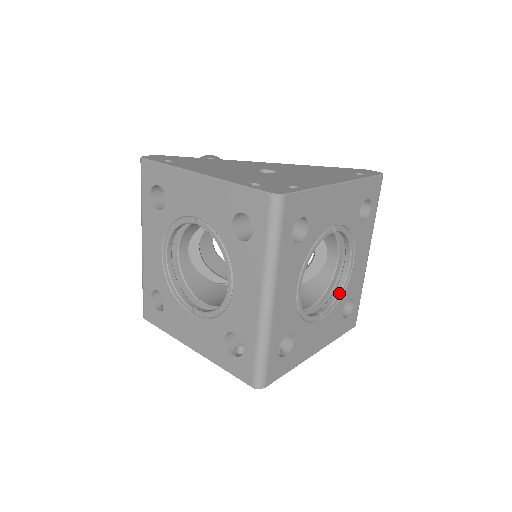
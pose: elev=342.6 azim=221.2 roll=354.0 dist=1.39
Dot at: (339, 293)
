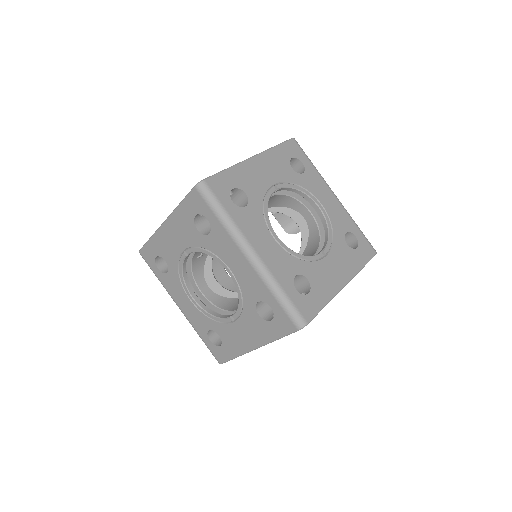
Dot at: (328, 231)
